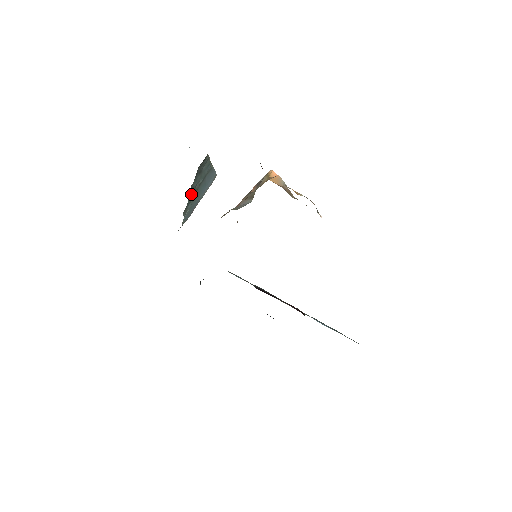
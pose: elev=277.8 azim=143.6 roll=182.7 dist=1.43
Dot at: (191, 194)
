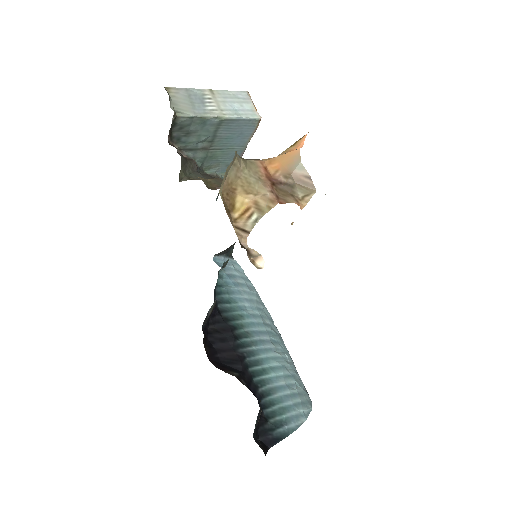
Dot at: (199, 153)
